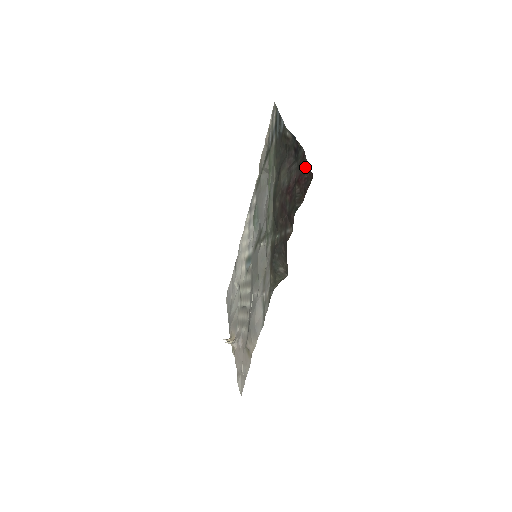
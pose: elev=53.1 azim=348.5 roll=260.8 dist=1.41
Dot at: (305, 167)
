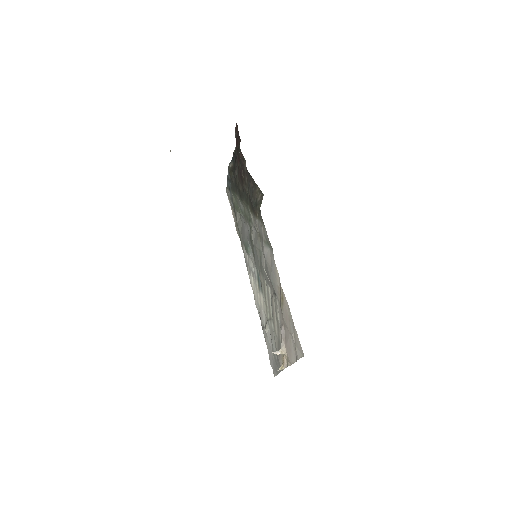
Dot at: (235, 136)
